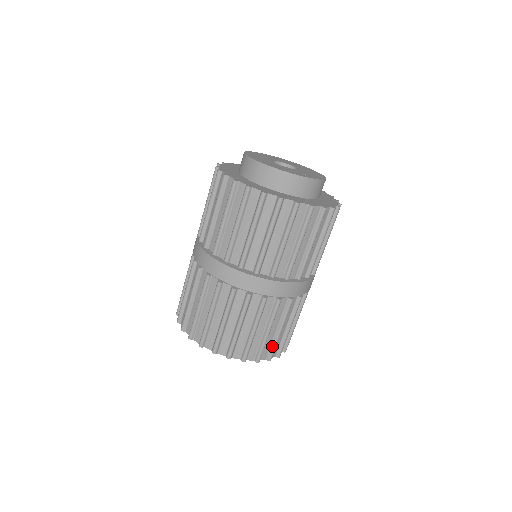
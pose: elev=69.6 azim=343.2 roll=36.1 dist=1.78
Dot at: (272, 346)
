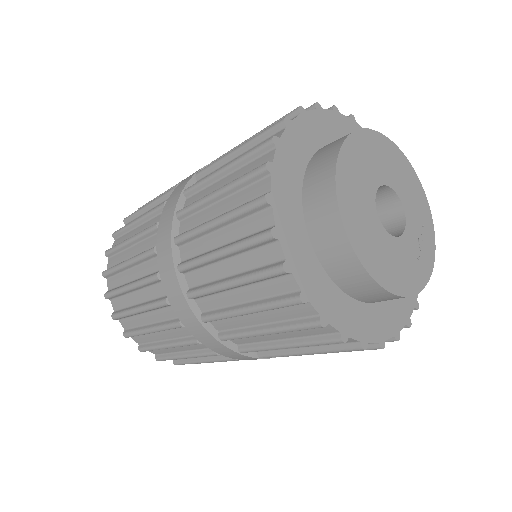
Dot at: occluded
